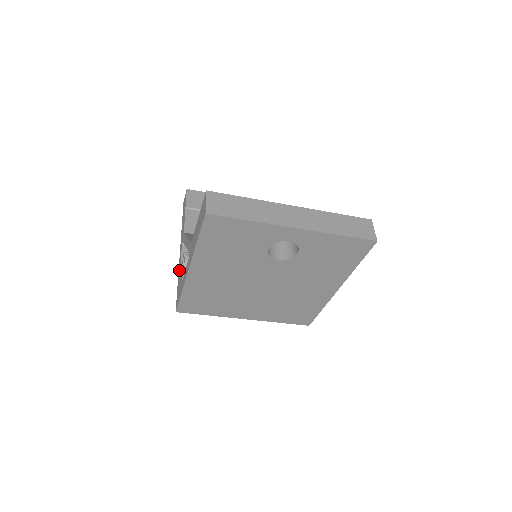
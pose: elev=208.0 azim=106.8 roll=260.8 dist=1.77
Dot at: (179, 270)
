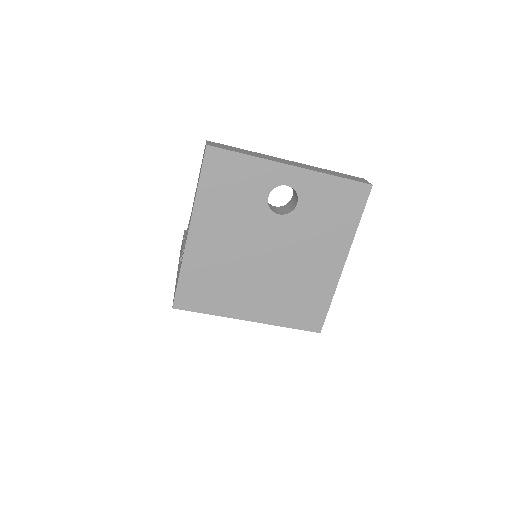
Dot at: occluded
